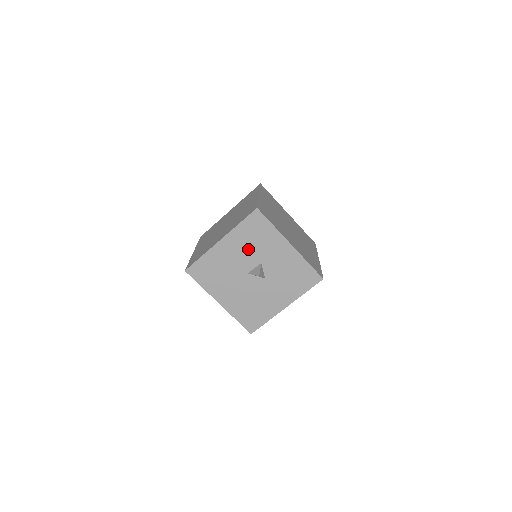
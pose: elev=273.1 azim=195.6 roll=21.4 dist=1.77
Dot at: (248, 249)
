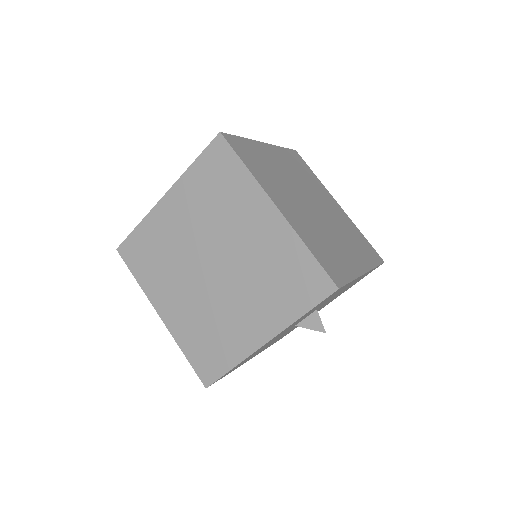
Dot at: occluded
